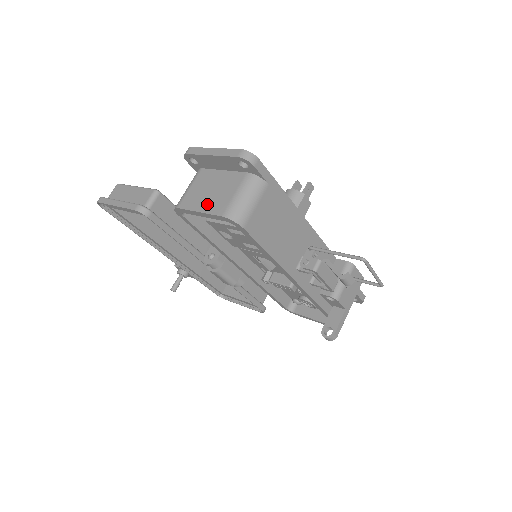
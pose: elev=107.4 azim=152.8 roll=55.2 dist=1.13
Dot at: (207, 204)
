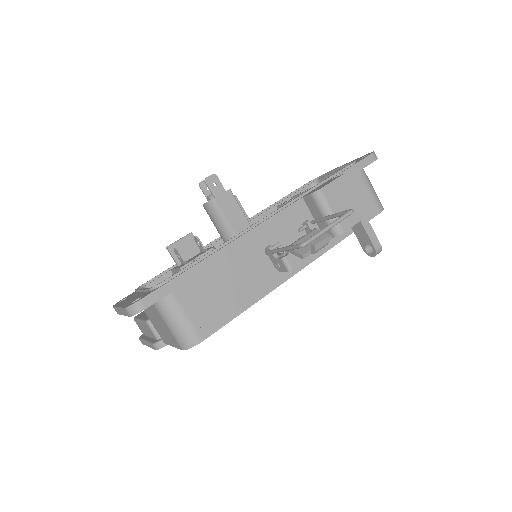
Dot at: (168, 339)
